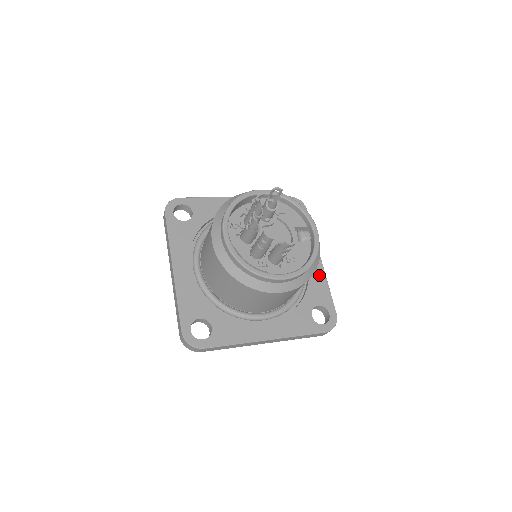
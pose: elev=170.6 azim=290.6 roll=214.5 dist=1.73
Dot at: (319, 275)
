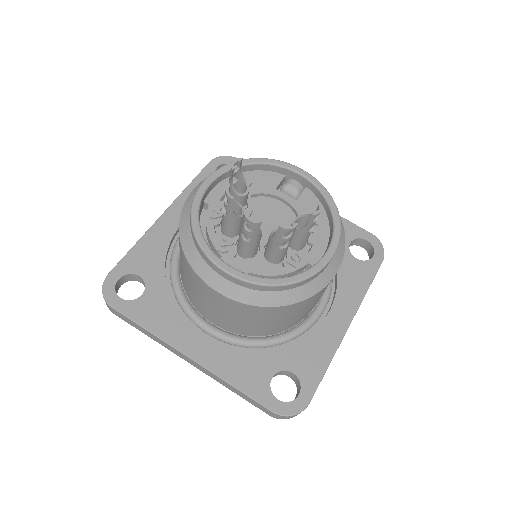
Dot at: occluded
